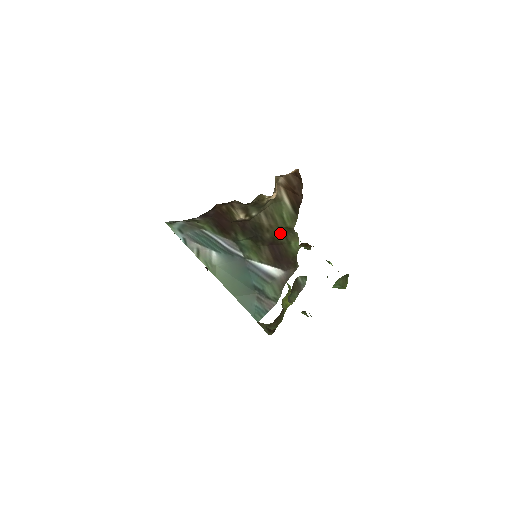
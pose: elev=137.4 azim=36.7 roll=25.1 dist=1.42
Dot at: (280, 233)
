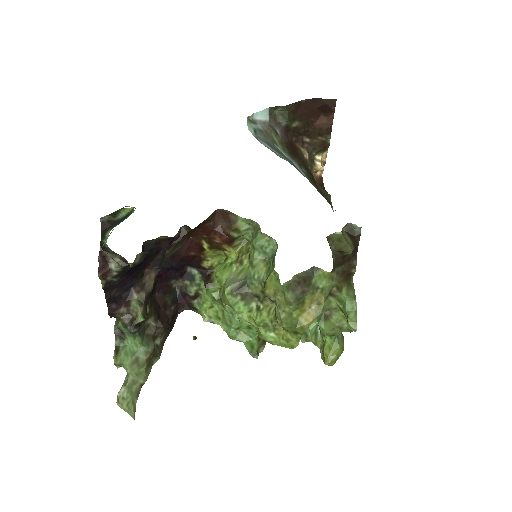
Dot at: (322, 192)
